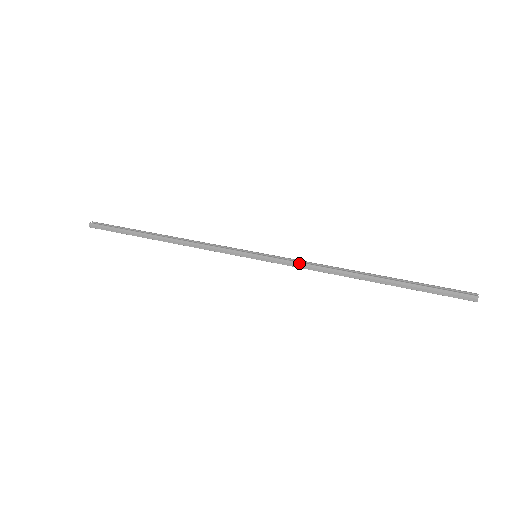
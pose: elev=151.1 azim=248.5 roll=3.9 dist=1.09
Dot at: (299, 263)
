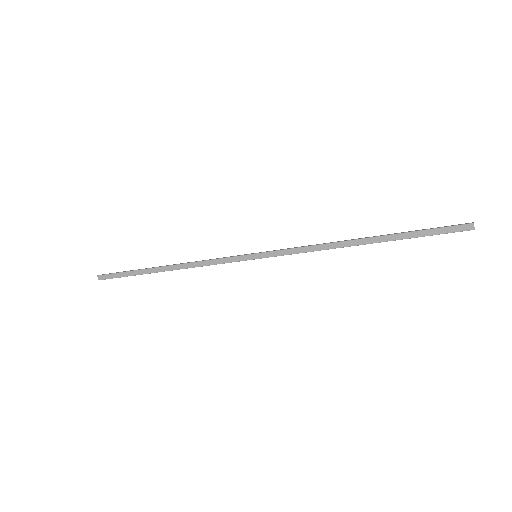
Dot at: (298, 247)
